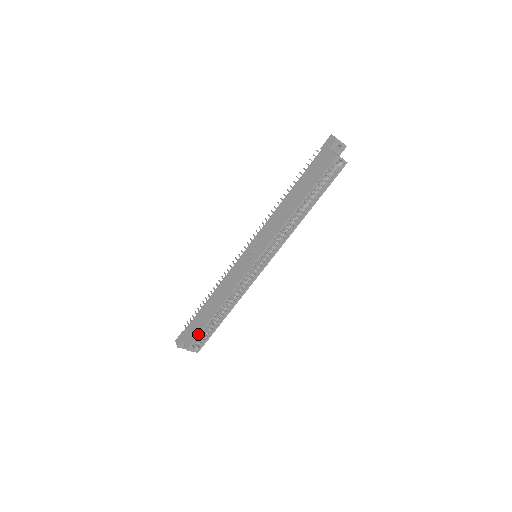
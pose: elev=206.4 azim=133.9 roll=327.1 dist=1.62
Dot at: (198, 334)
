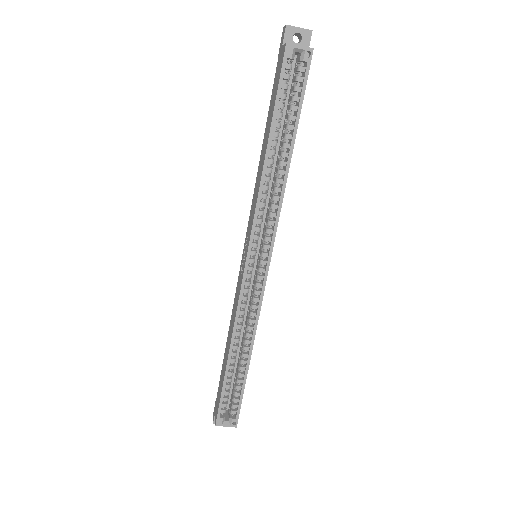
Dot at: (220, 397)
